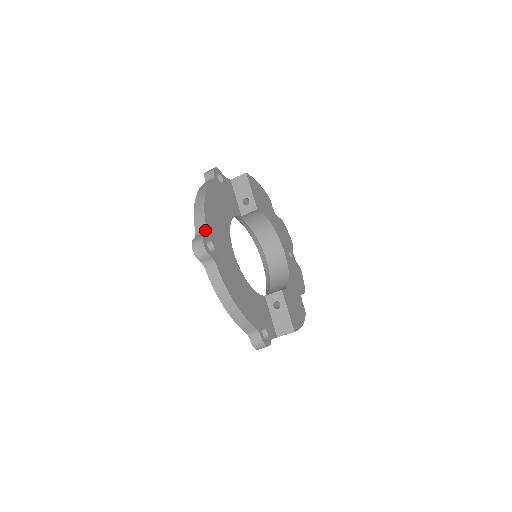
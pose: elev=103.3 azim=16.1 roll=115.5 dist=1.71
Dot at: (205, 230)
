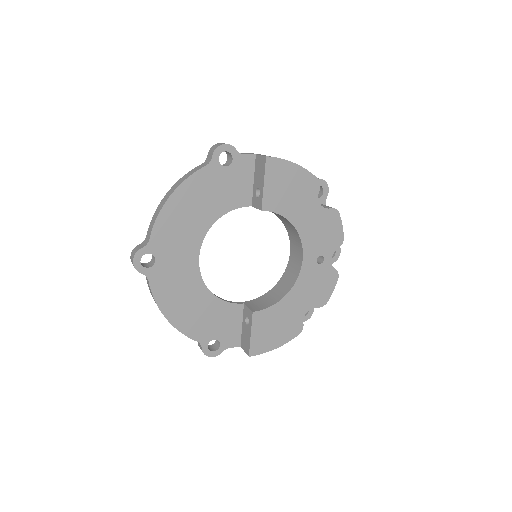
Dot at: (147, 242)
